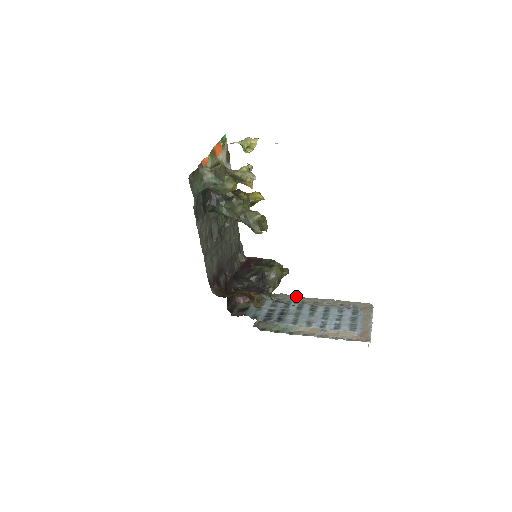
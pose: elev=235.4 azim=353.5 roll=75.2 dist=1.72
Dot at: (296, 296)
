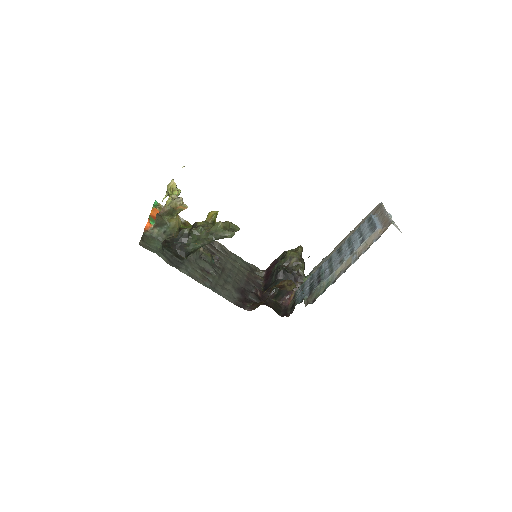
Dot at: (324, 258)
